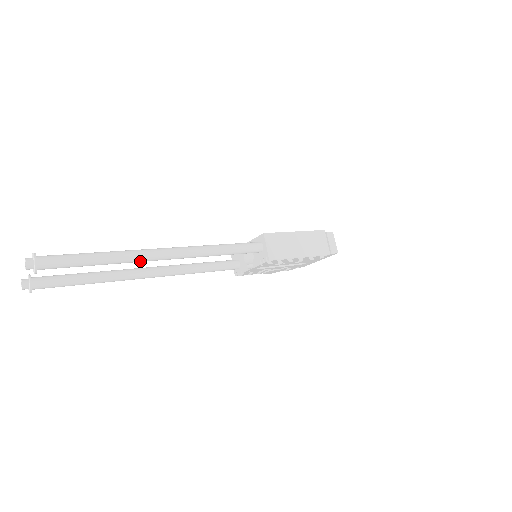
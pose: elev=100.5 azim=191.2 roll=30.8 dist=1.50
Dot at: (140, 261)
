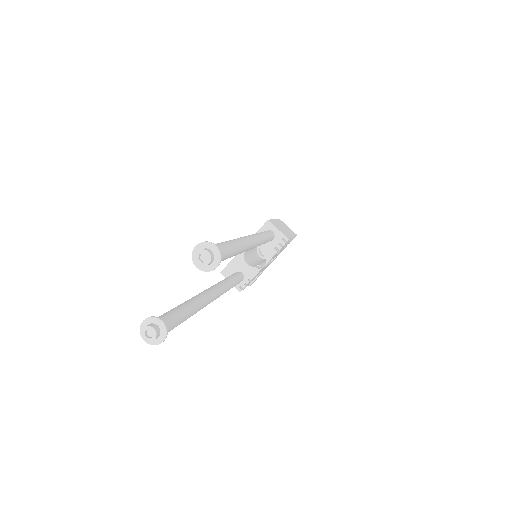
Dot at: (246, 249)
